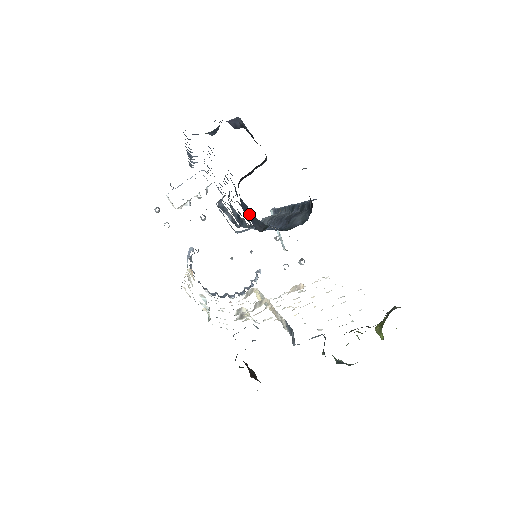
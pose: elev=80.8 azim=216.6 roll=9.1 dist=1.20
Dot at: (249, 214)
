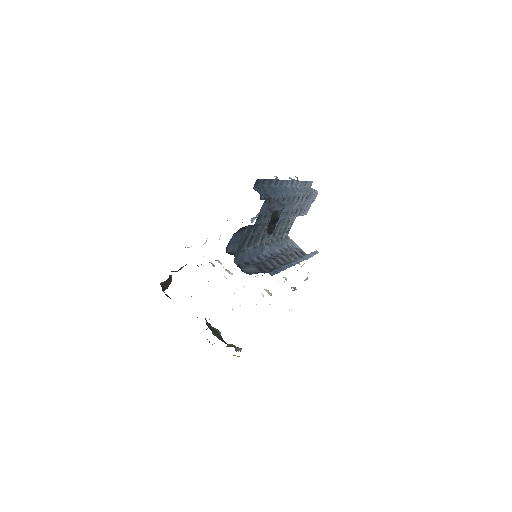
Dot at: (236, 240)
